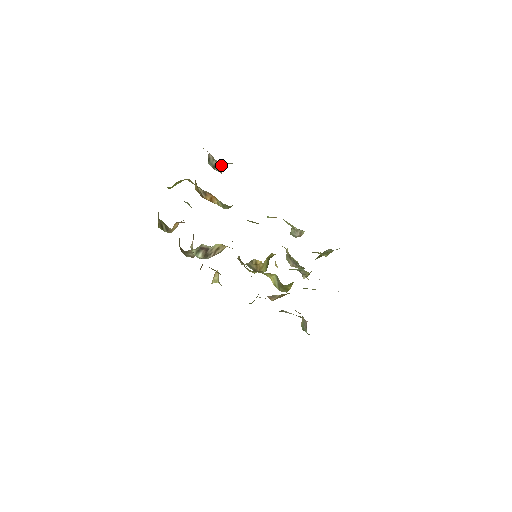
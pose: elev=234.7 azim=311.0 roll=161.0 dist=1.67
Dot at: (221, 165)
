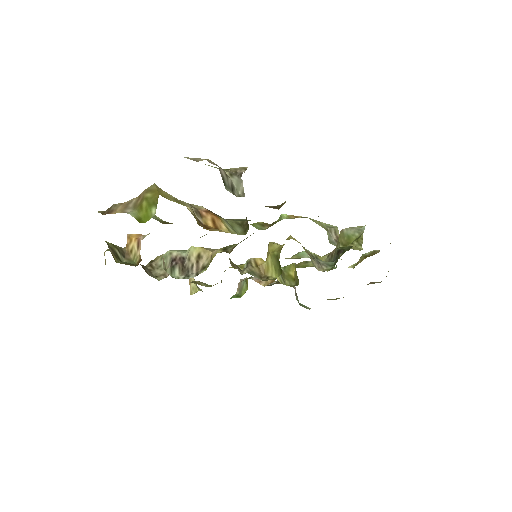
Dot at: (238, 180)
